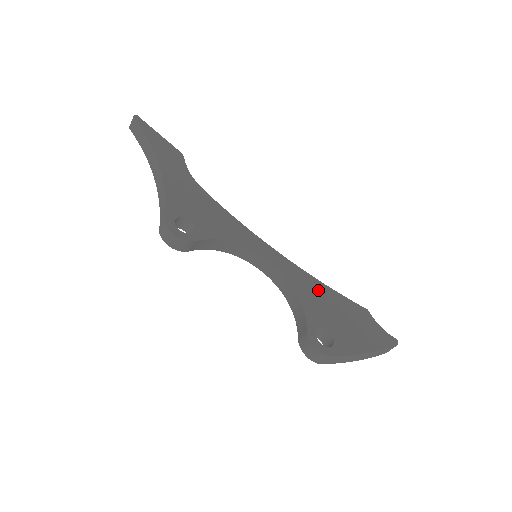
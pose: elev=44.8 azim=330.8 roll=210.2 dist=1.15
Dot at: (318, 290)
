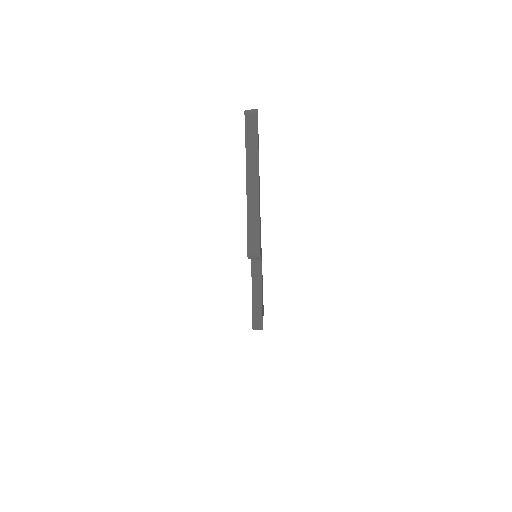
Dot at: (262, 281)
